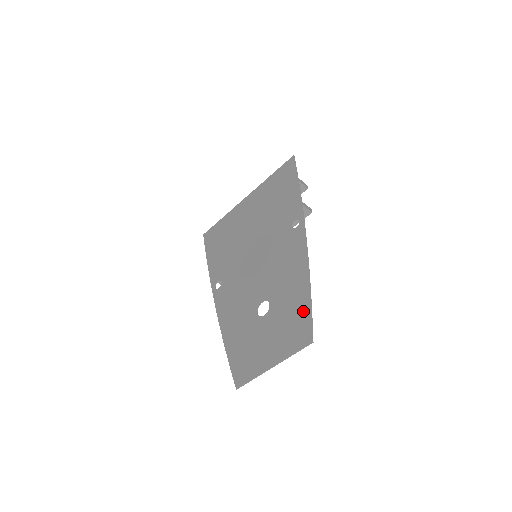
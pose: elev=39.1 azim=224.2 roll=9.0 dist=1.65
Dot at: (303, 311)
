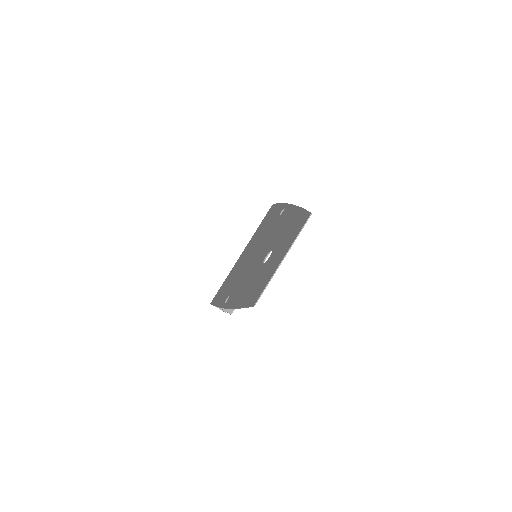
Dot at: (299, 217)
